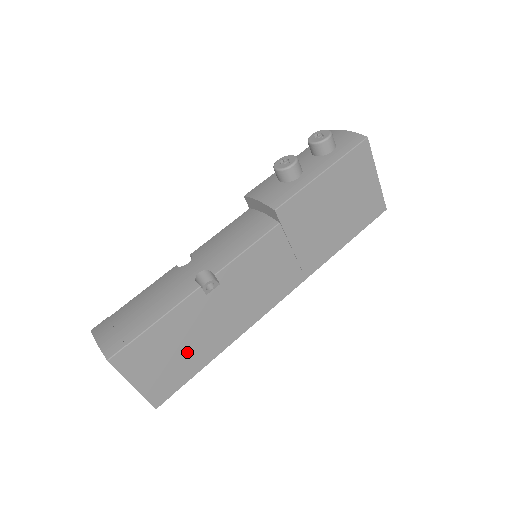
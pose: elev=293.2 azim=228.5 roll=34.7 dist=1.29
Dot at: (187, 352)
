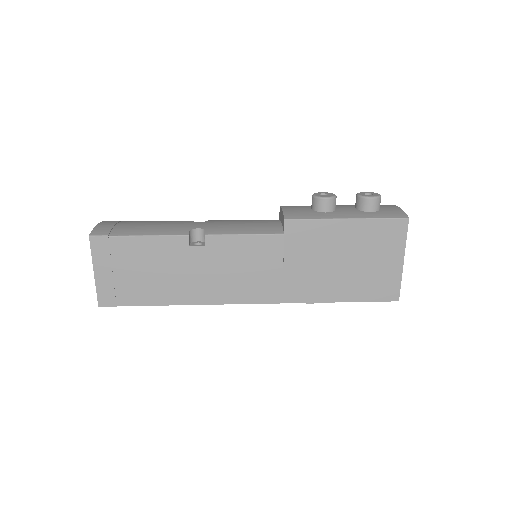
Dot at: (148, 281)
